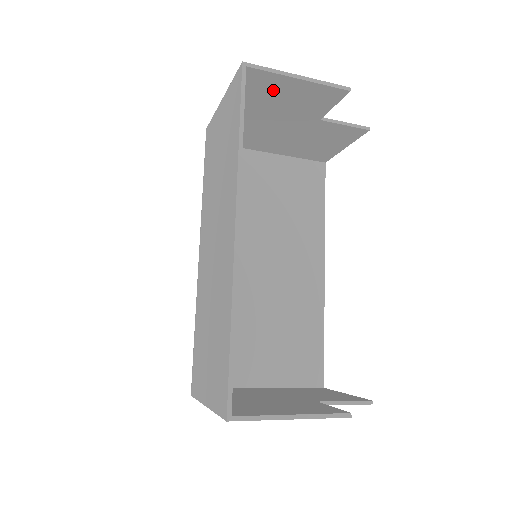
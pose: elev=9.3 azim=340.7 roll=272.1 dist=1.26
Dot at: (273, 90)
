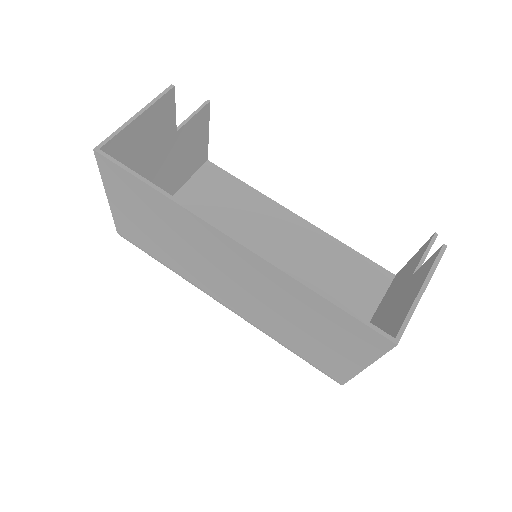
Dot at: (131, 146)
